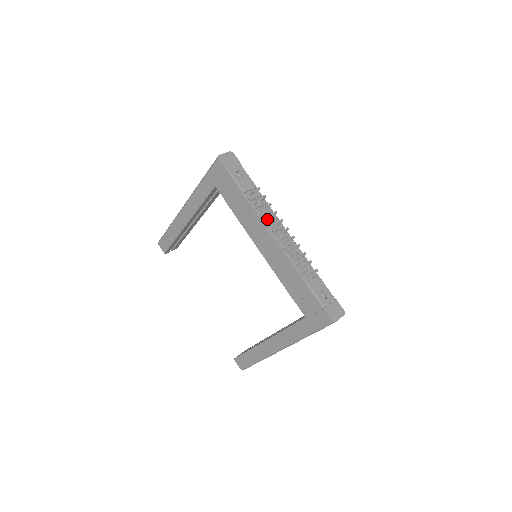
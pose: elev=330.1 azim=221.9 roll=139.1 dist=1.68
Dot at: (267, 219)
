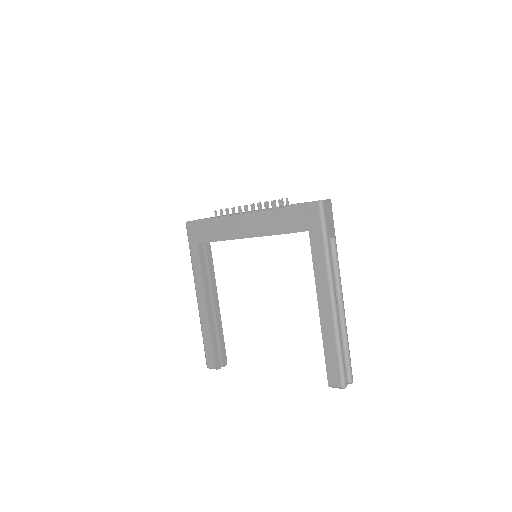
Dot at: (234, 213)
